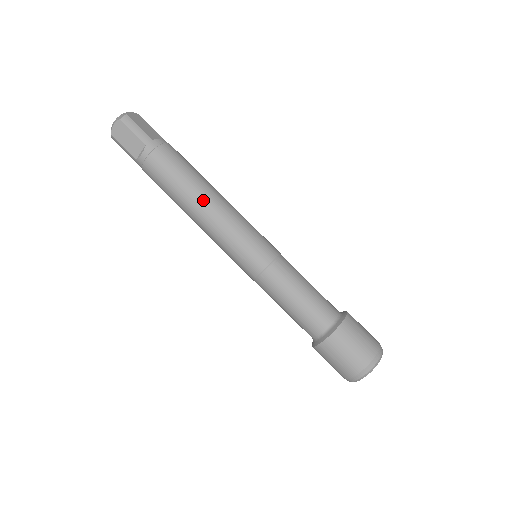
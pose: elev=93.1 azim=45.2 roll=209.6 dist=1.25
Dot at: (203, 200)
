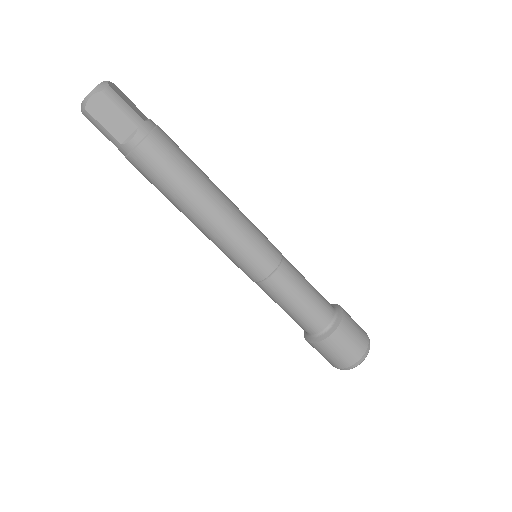
Dot at: (209, 197)
